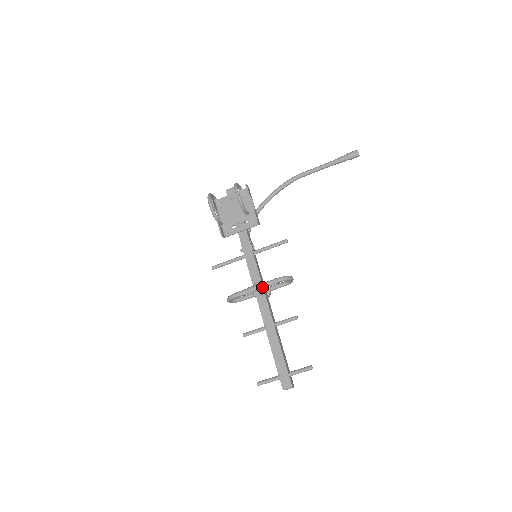
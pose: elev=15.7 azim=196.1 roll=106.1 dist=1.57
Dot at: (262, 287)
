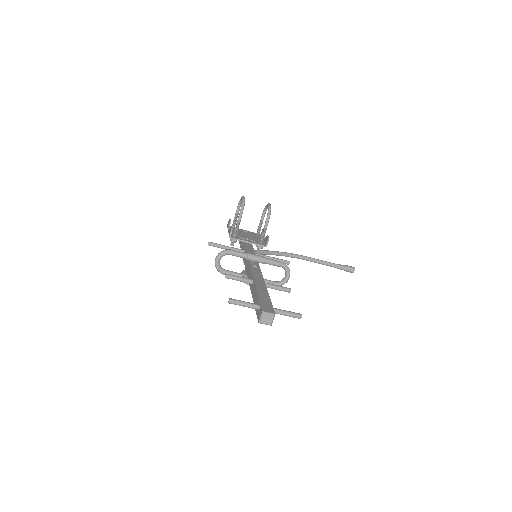
Dot at: (263, 257)
